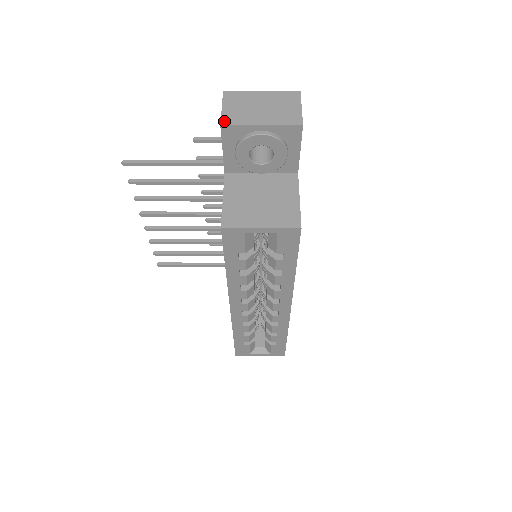
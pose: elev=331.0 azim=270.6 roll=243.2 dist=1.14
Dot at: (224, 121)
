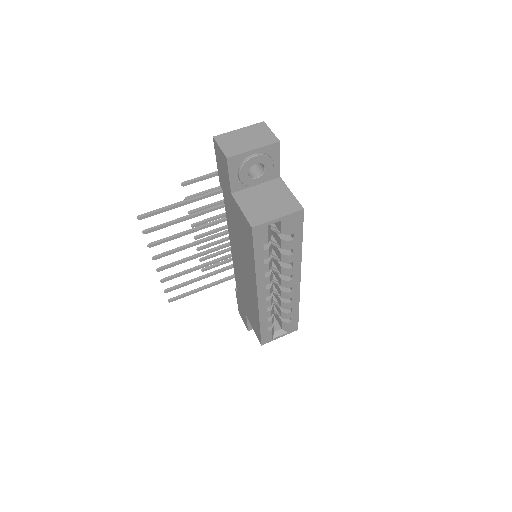
Dot at: (227, 155)
